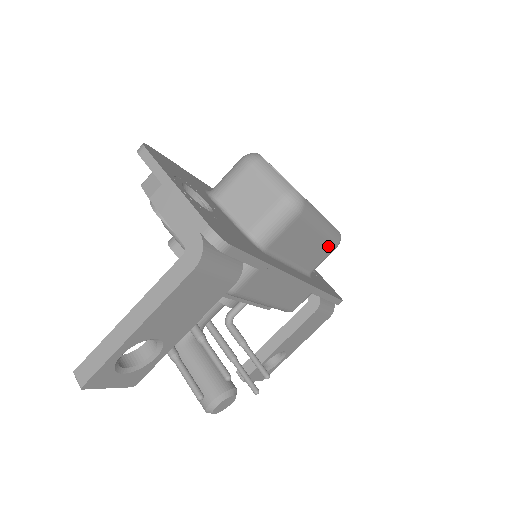
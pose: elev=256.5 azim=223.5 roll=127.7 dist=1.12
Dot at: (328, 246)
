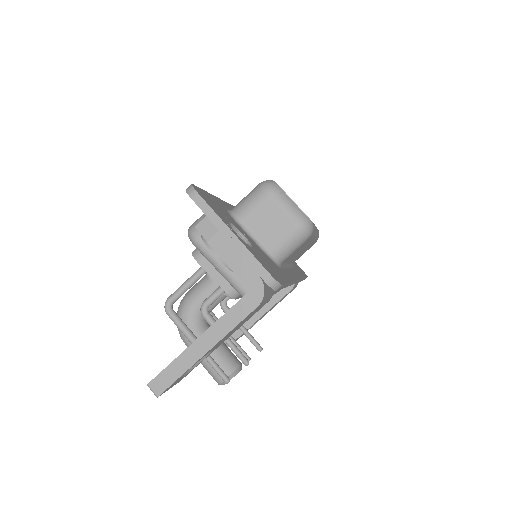
Dot at: occluded
